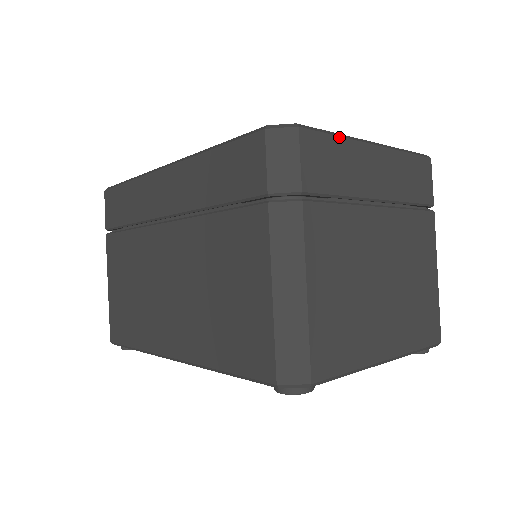
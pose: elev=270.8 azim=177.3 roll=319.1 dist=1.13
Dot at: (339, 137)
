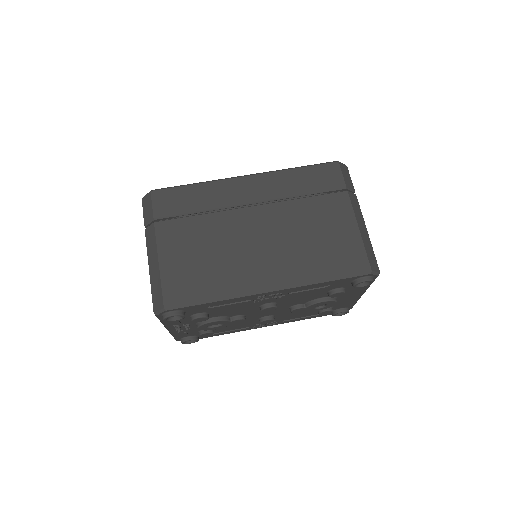
Dot at: occluded
